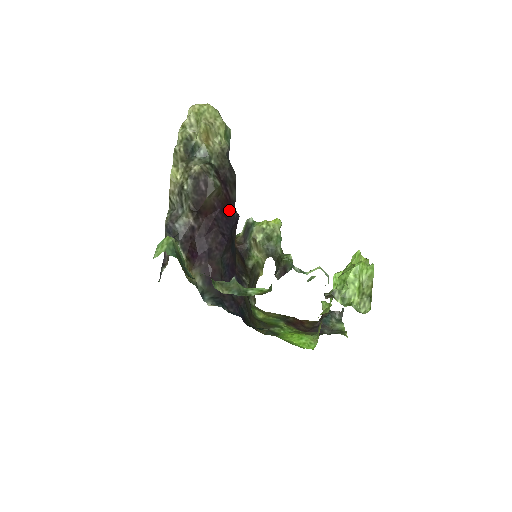
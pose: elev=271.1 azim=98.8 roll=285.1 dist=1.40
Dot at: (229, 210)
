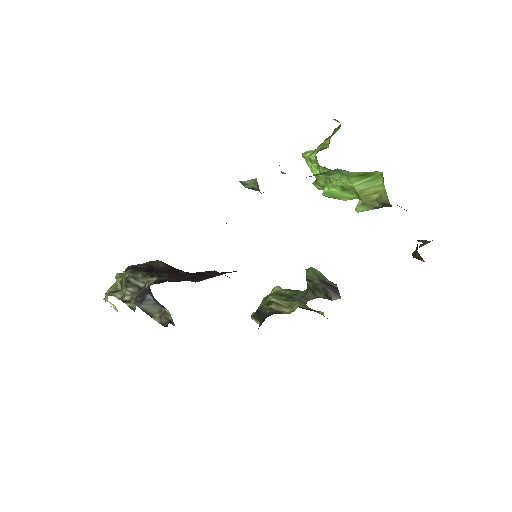
Dot at: occluded
